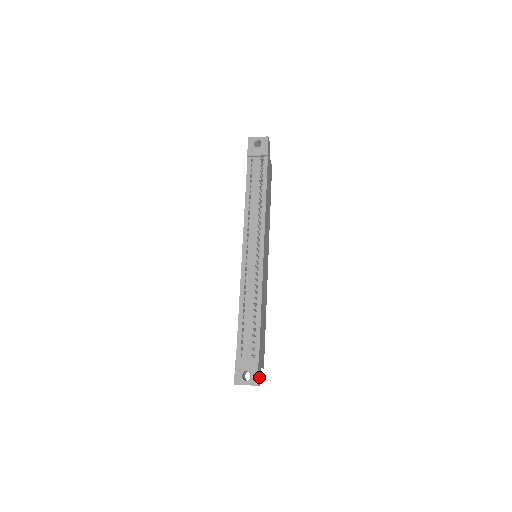
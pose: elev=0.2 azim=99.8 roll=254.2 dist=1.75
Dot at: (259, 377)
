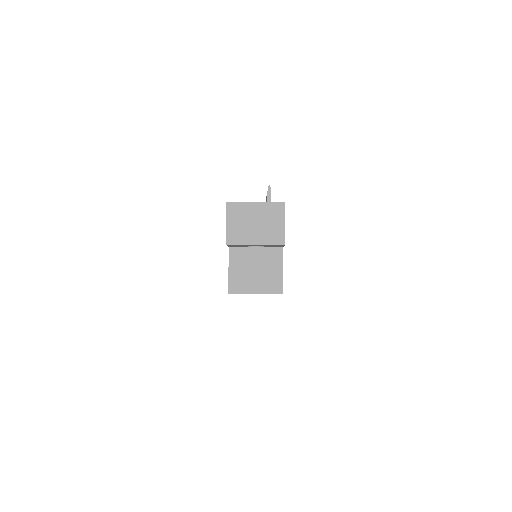
Dot at: occluded
